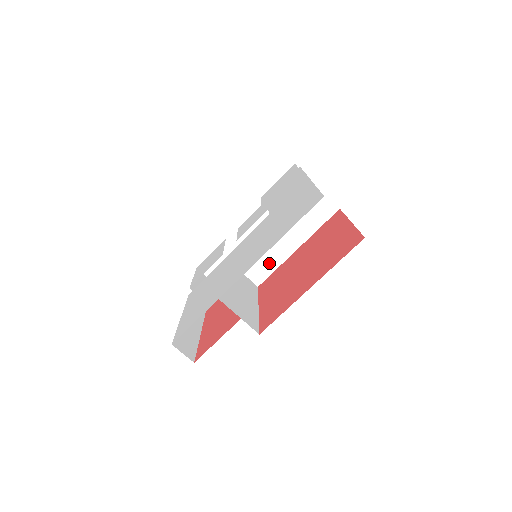
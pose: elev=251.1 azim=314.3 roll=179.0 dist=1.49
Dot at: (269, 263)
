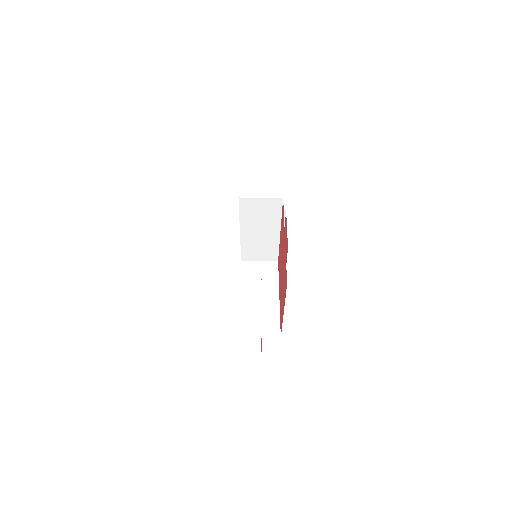
Dot at: (271, 248)
